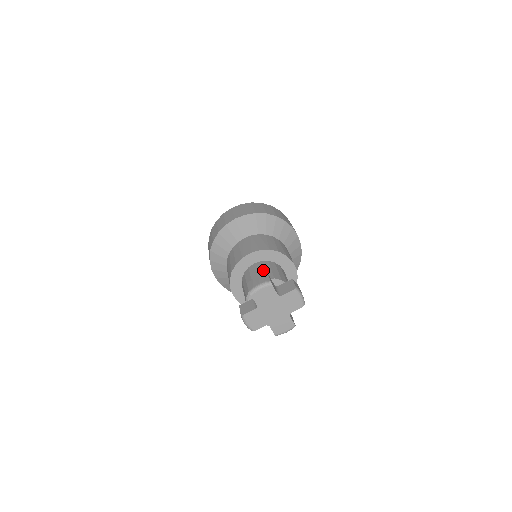
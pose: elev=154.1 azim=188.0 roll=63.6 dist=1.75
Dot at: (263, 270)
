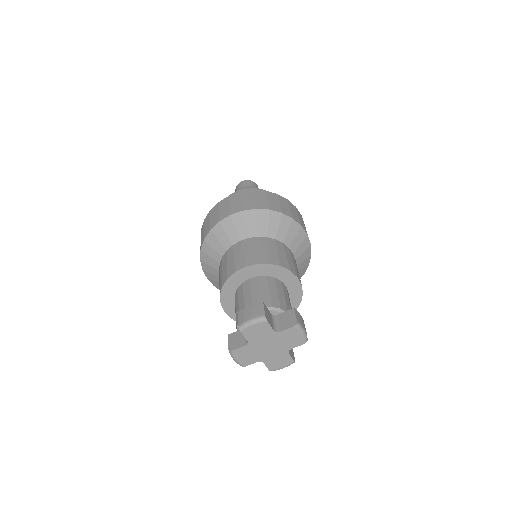
Dot at: (259, 292)
